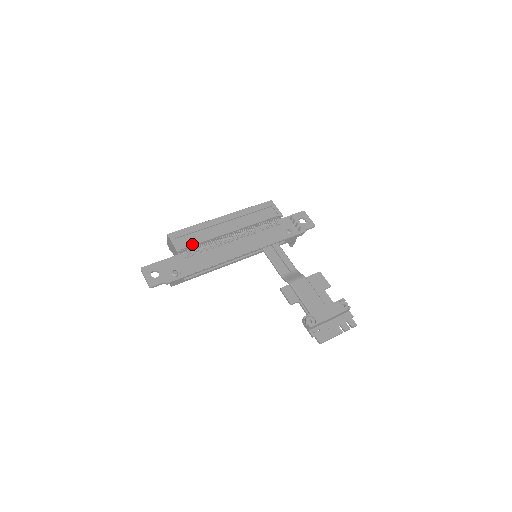
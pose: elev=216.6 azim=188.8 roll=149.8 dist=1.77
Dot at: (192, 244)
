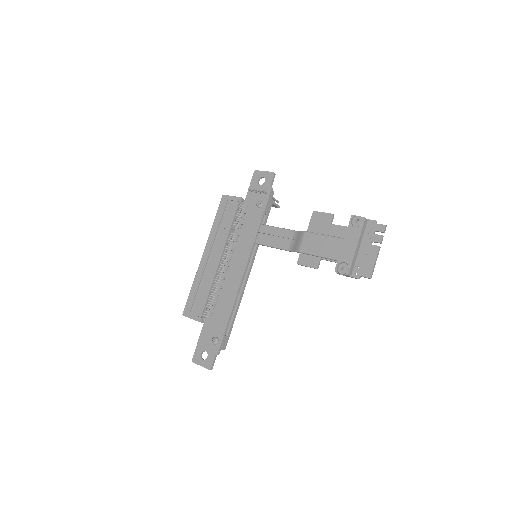
Dot at: (204, 303)
